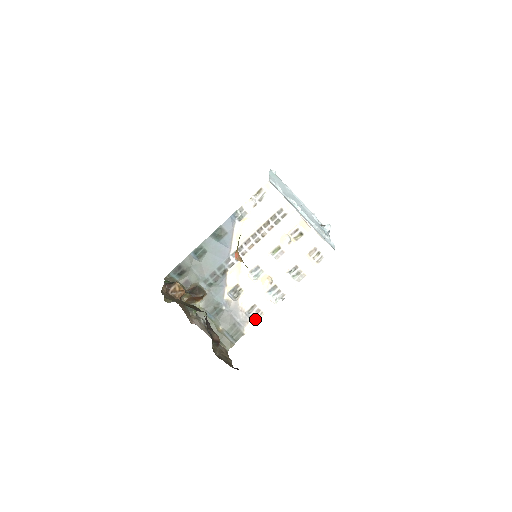
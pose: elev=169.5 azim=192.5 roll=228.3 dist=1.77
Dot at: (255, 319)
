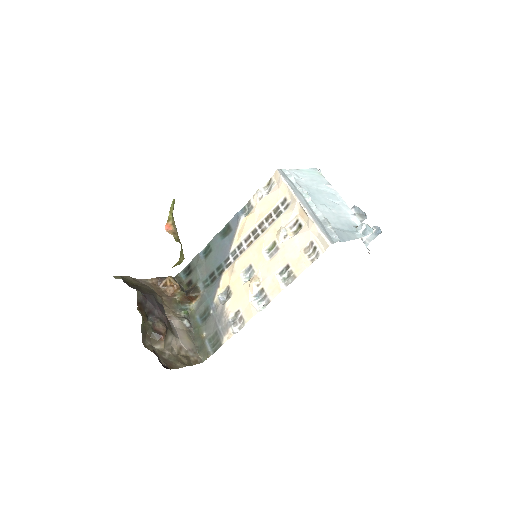
Dot at: (237, 329)
